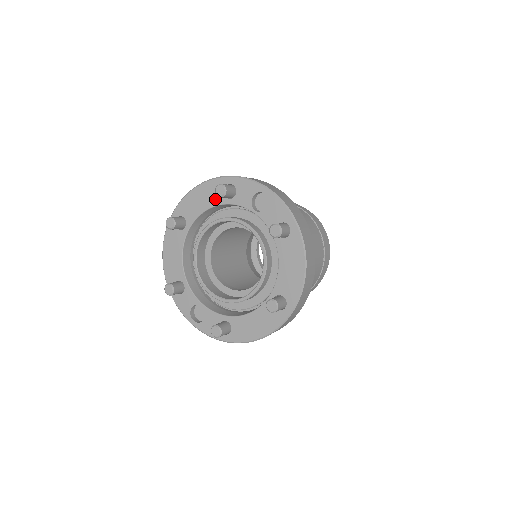
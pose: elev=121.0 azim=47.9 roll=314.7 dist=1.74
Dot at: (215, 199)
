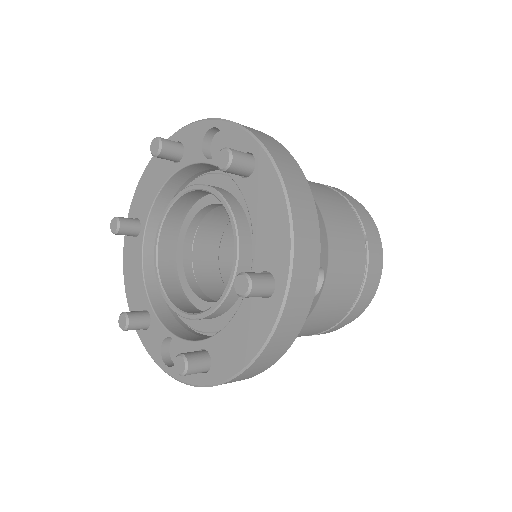
Dot at: (164, 173)
